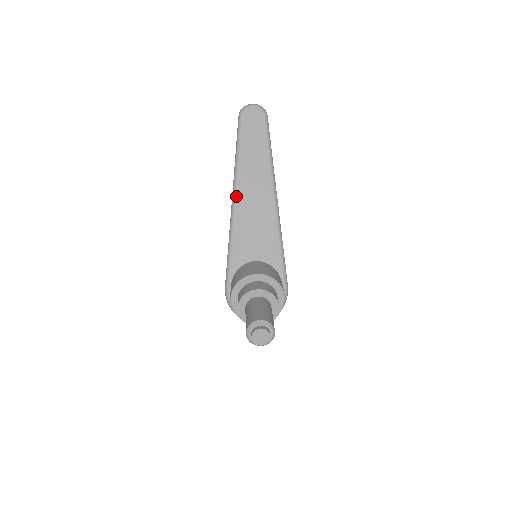
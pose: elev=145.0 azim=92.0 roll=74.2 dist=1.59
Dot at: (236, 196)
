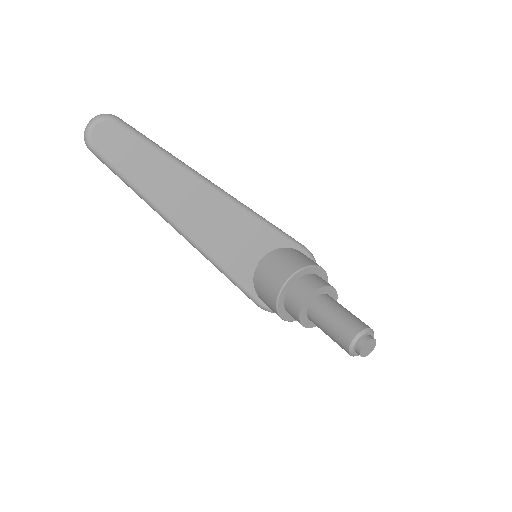
Dot at: (183, 230)
